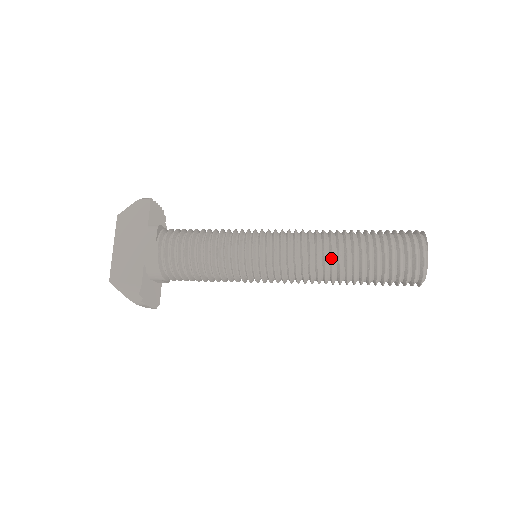
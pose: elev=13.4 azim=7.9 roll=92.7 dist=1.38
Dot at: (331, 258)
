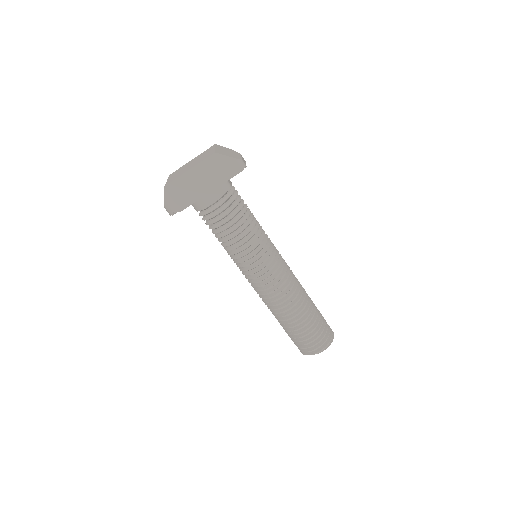
Dot at: (284, 310)
